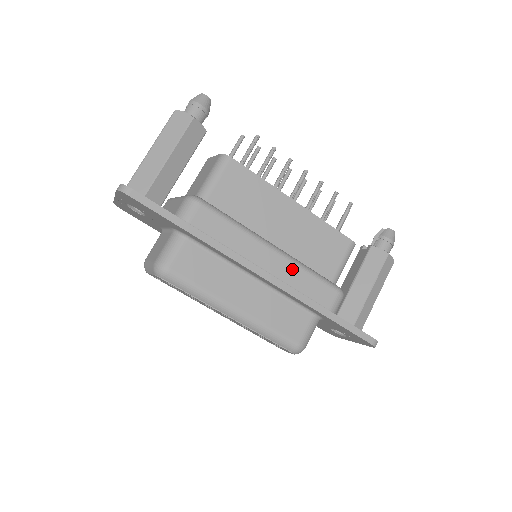
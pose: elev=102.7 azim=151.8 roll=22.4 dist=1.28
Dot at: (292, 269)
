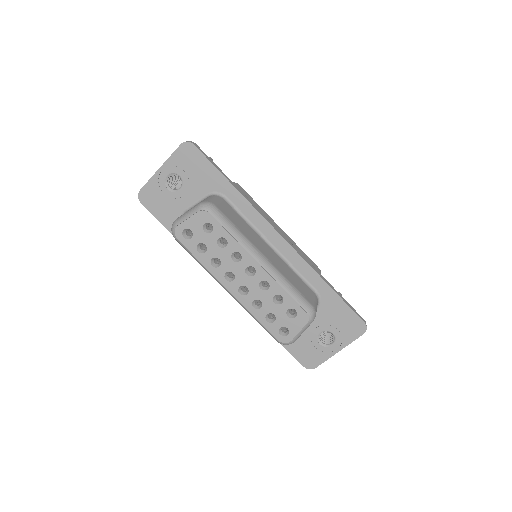
Dot at: occluded
